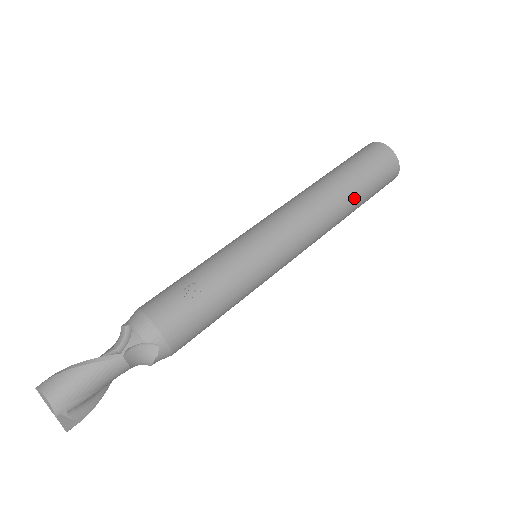
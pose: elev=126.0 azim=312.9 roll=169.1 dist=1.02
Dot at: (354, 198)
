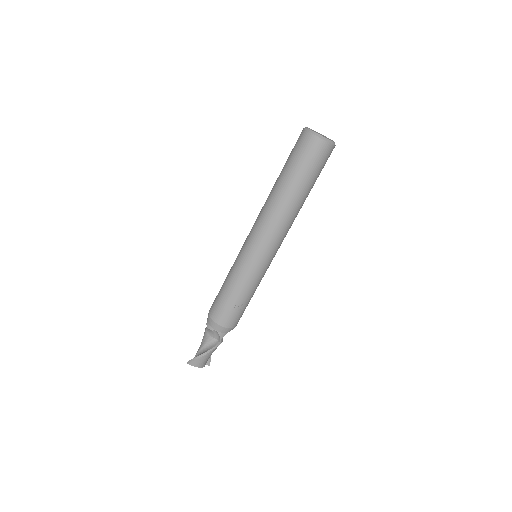
Dot at: occluded
